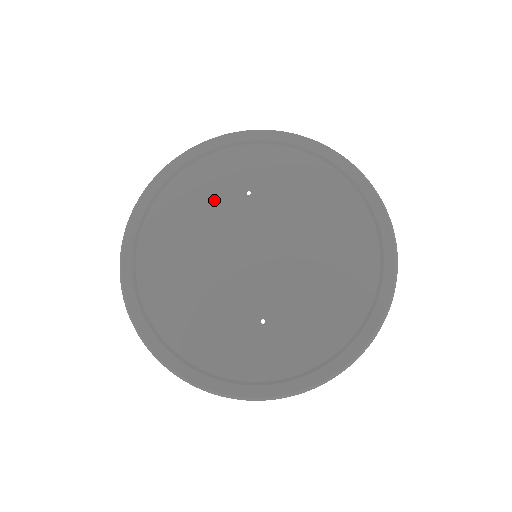
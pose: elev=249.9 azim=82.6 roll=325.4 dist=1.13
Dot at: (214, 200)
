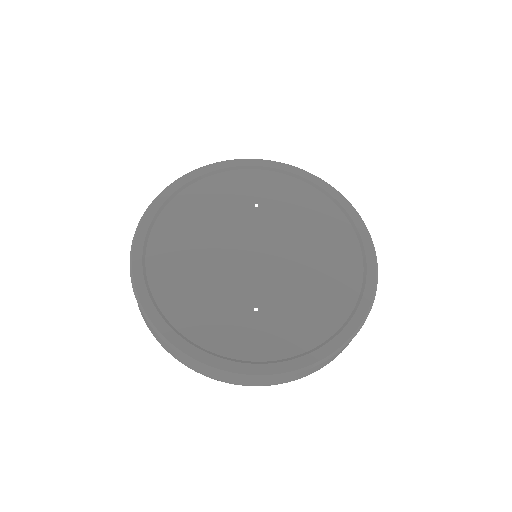
Dot at: (226, 206)
